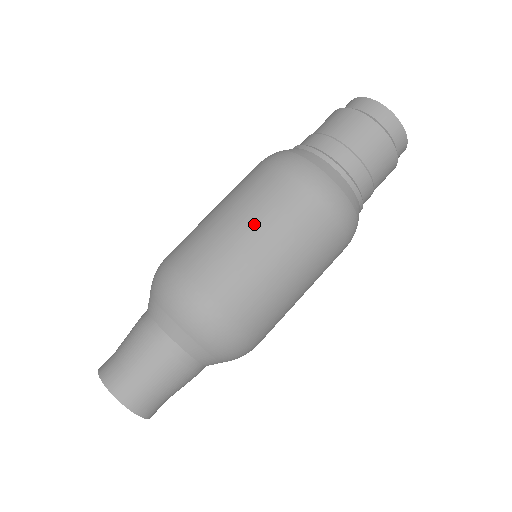
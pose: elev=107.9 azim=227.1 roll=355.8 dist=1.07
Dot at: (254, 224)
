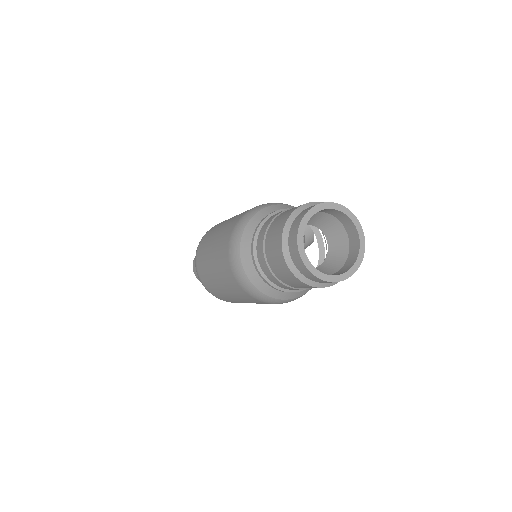
Dot at: (218, 279)
